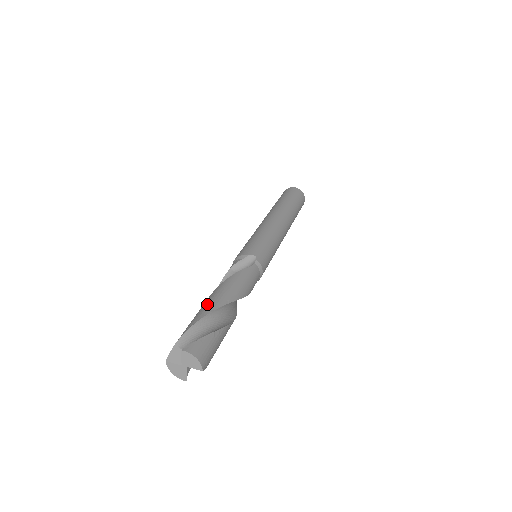
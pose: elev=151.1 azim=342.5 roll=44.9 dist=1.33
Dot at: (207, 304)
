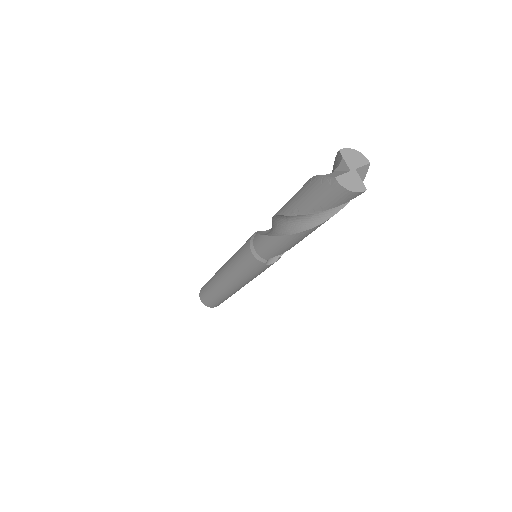
Dot at: (293, 196)
